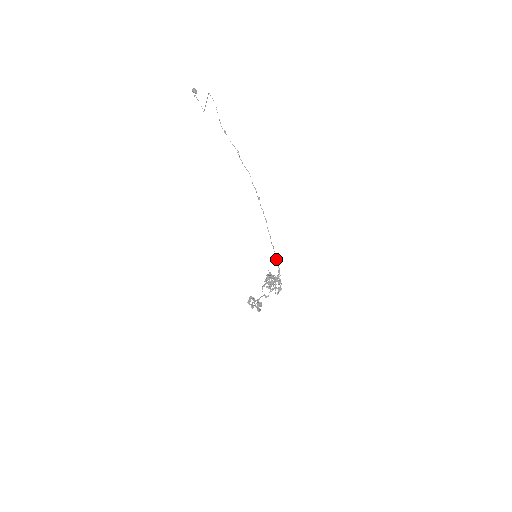
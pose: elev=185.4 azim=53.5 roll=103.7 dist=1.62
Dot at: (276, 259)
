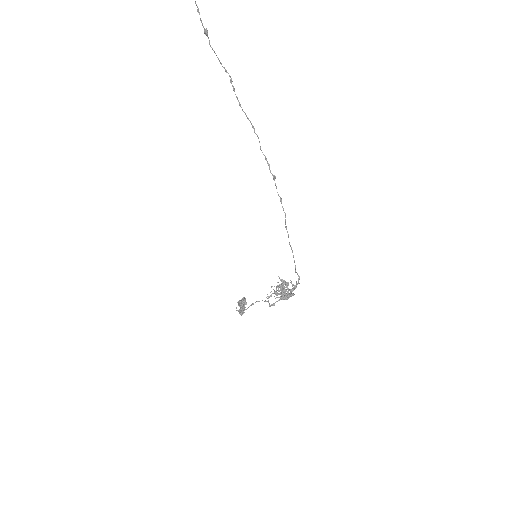
Dot at: occluded
